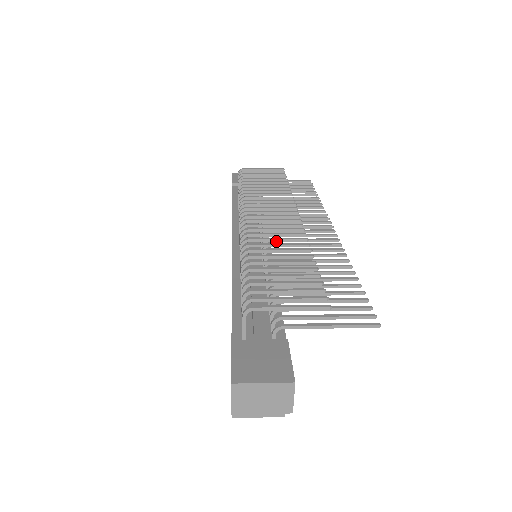
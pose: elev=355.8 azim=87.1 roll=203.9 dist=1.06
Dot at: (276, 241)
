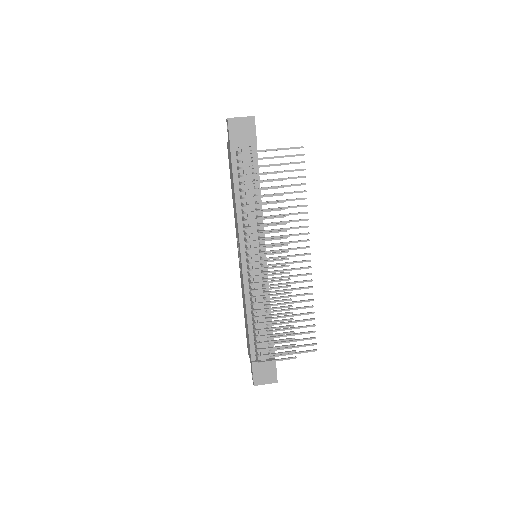
Dot at: occluded
